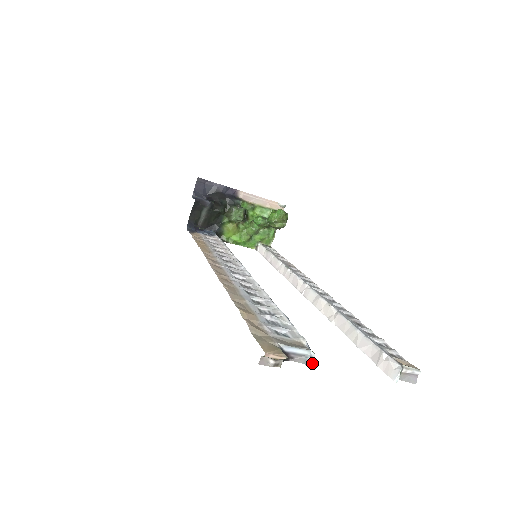
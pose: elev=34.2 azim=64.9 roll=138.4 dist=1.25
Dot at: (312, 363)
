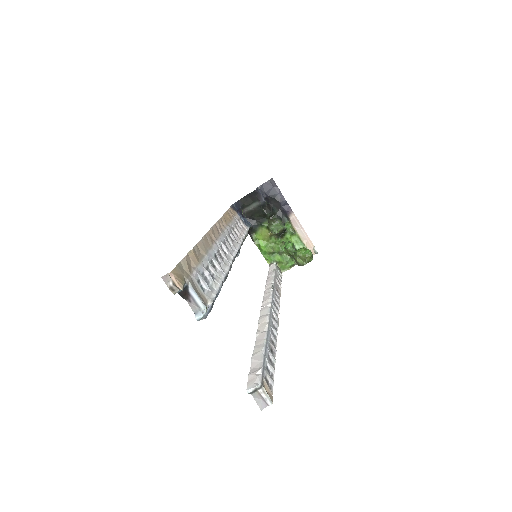
Dot at: (199, 316)
